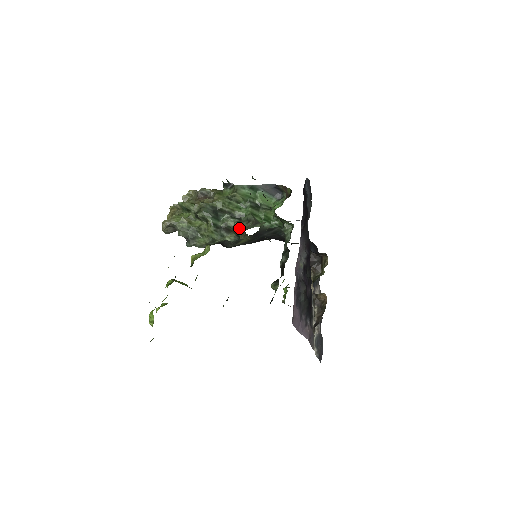
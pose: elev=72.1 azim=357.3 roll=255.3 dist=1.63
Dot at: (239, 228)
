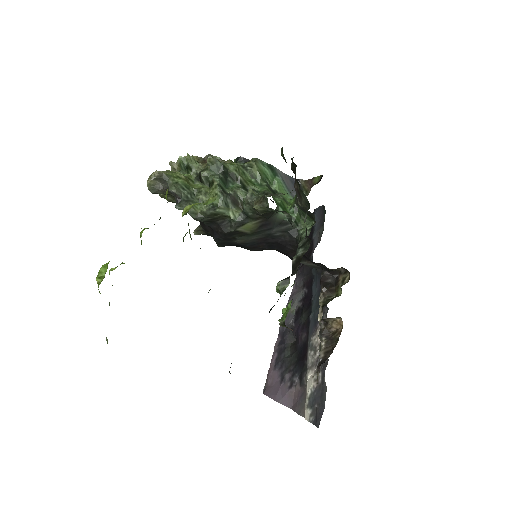
Dot at: (254, 195)
